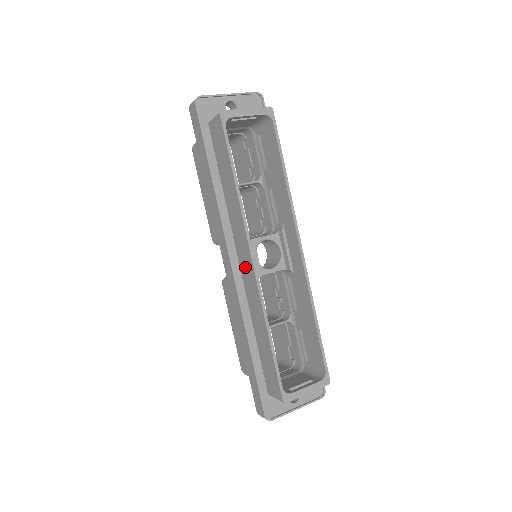
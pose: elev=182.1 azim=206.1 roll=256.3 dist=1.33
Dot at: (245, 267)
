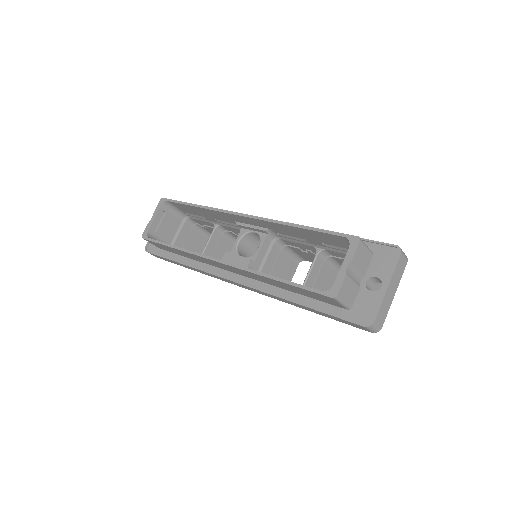
Dot at: (232, 270)
